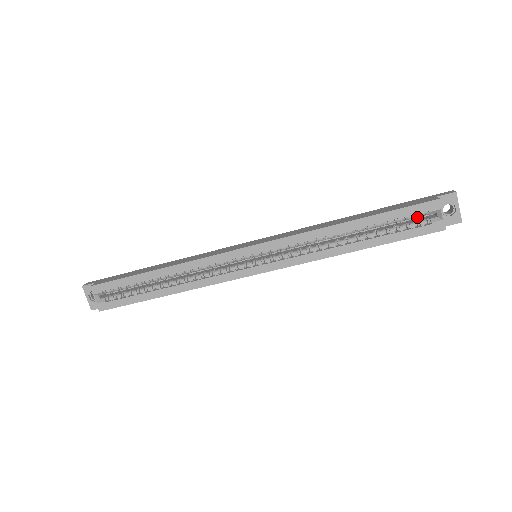
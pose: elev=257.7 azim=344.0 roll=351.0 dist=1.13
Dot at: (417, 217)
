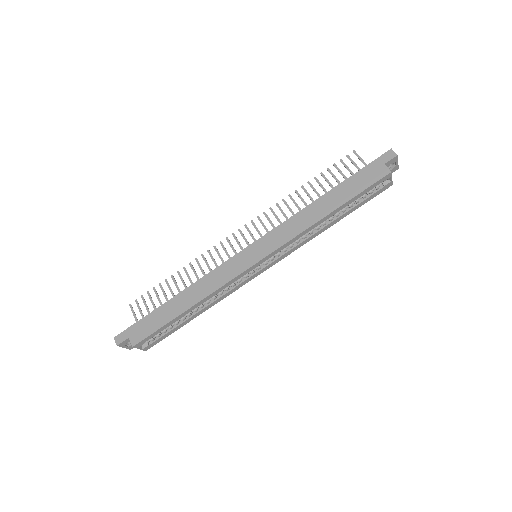
Dot at: occluded
